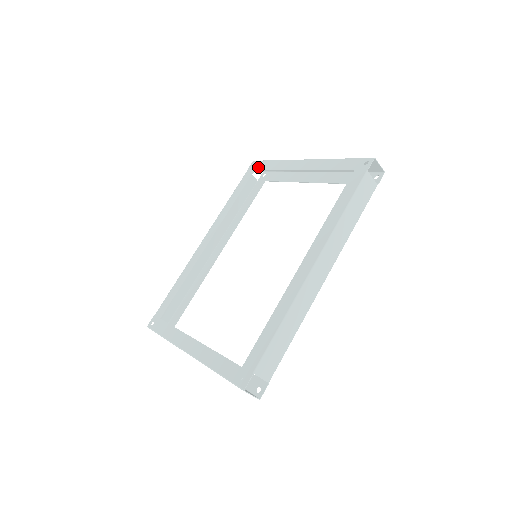
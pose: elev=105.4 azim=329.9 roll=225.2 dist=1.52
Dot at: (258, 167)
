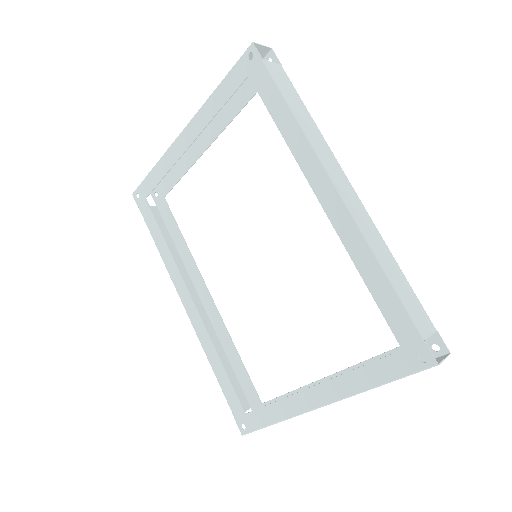
Dot at: (145, 192)
